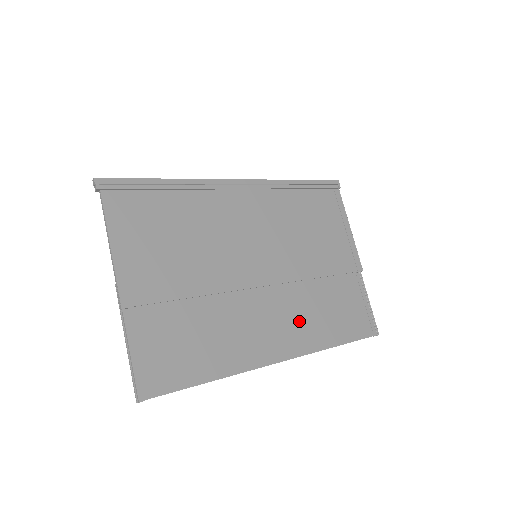
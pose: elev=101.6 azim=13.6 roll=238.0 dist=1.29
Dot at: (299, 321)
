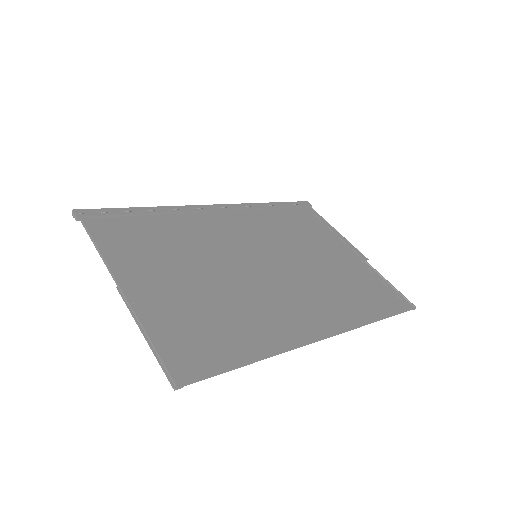
Dot at: (326, 303)
